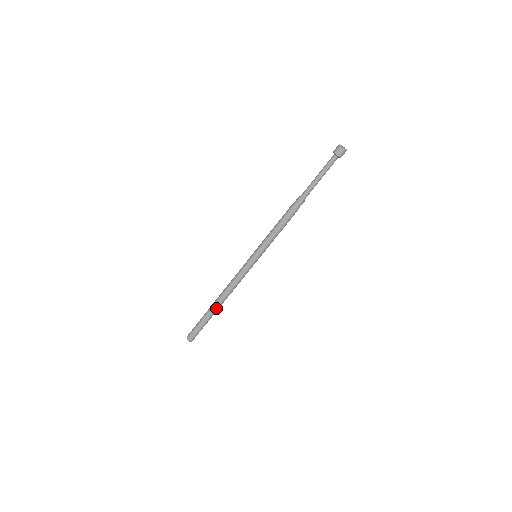
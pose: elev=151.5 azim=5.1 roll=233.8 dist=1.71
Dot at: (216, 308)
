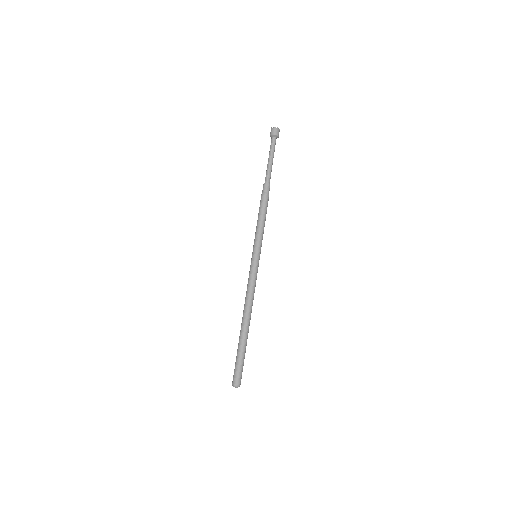
Dot at: (245, 330)
